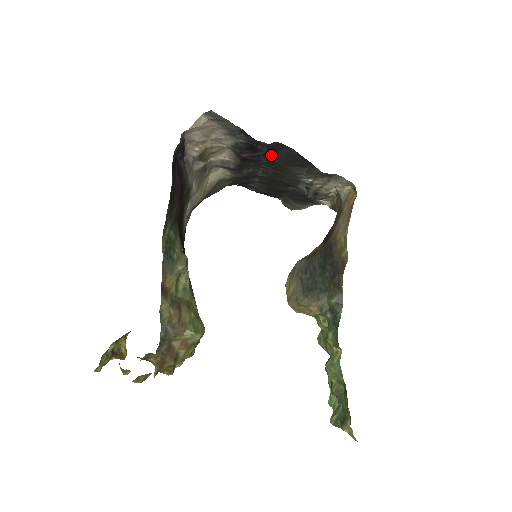
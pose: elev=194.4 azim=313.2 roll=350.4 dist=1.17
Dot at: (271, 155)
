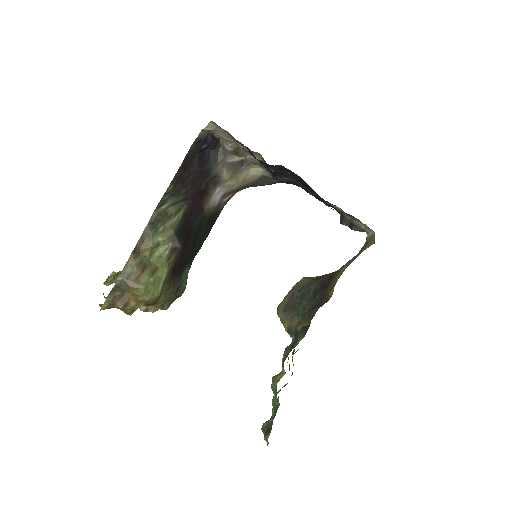
Dot at: (291, 173)
